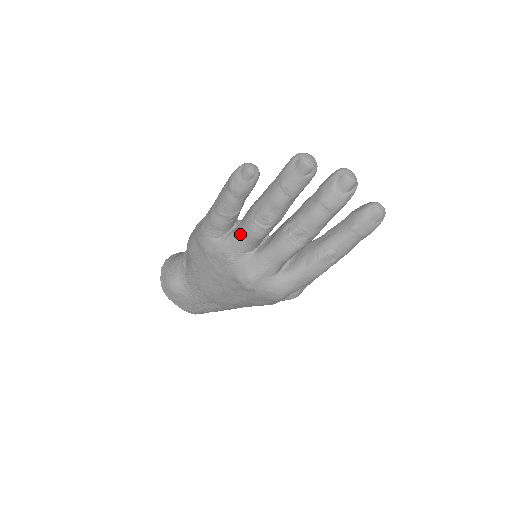
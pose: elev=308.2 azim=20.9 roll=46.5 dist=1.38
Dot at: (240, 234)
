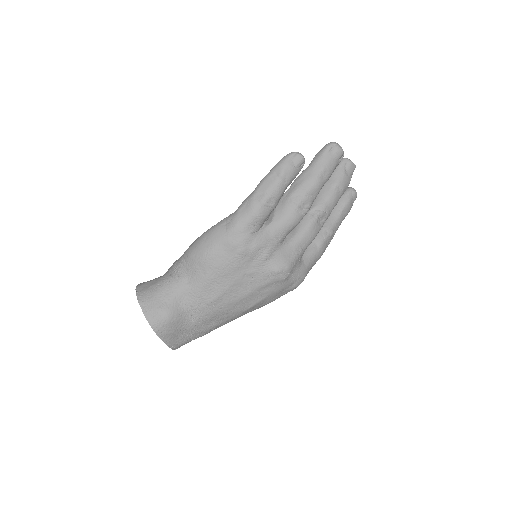
Dot at: (280, 223)
